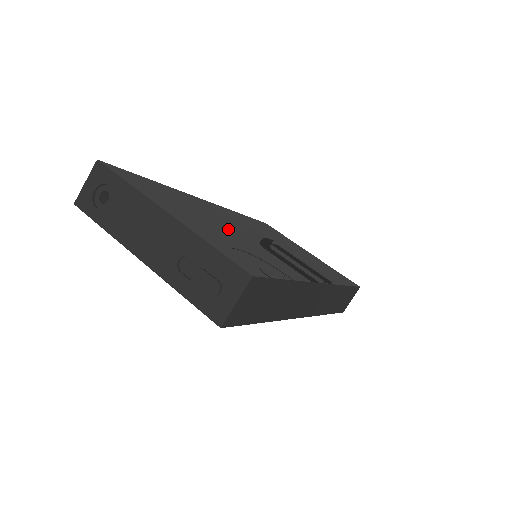
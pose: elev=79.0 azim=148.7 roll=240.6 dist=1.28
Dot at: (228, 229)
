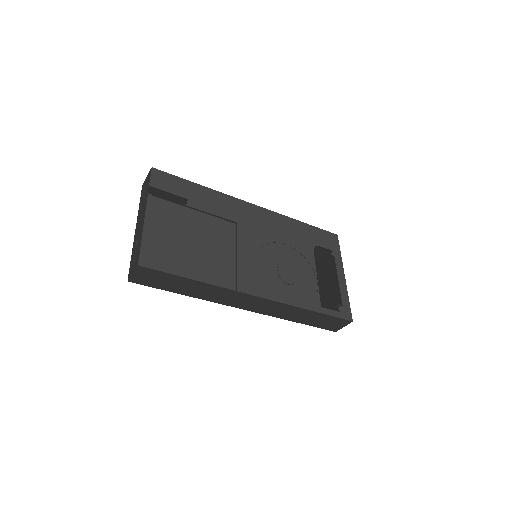
Dot at: (210, 232)
